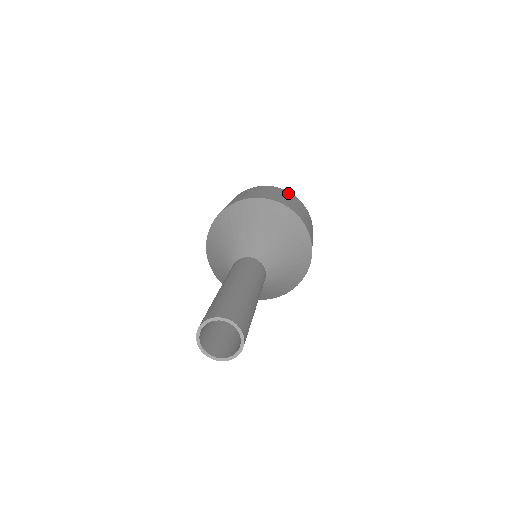
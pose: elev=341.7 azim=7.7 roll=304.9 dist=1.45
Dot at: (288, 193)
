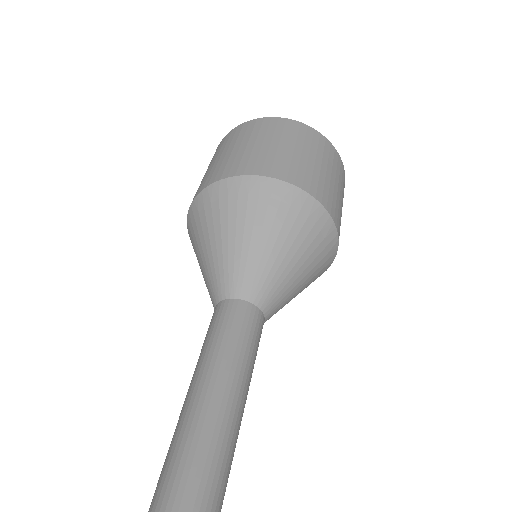
Dot at: (285, 125)
